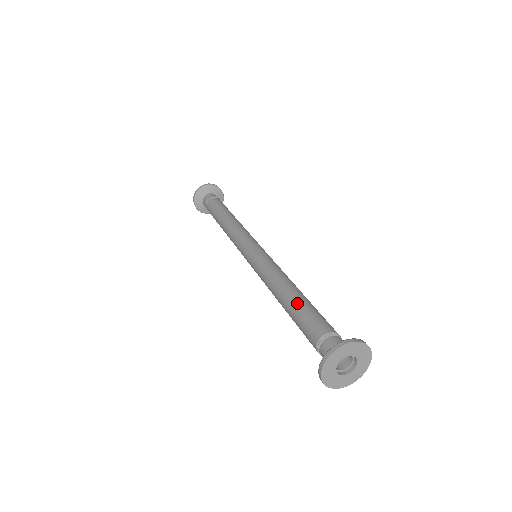
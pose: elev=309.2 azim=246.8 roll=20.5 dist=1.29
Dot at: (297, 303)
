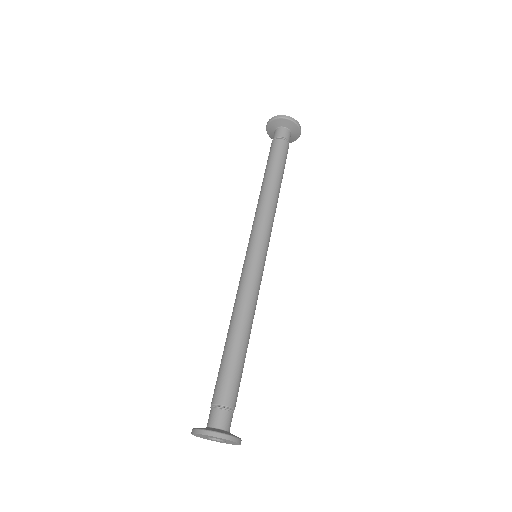
Dot at: (228, 352)
